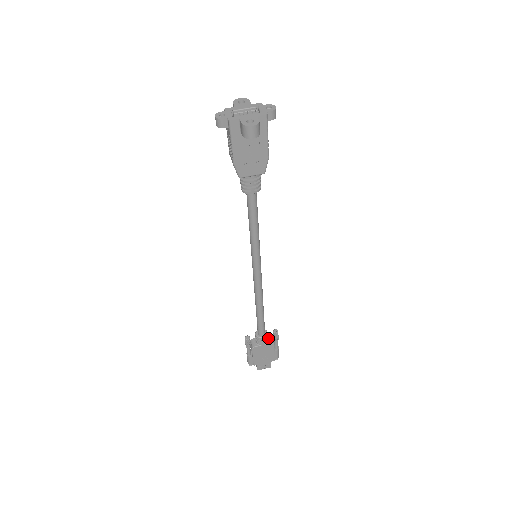
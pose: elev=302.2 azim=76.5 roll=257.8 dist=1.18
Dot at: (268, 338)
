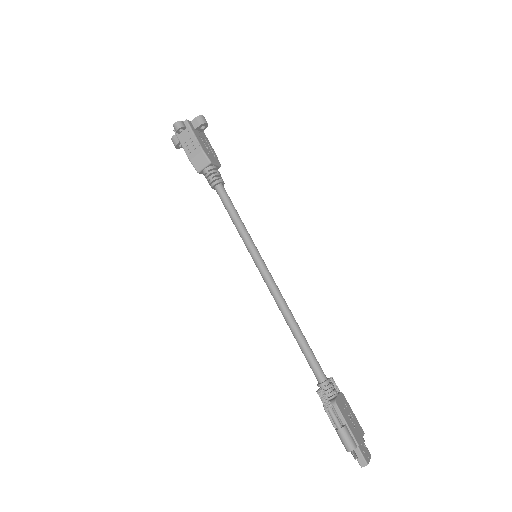
Dot at: occluded
